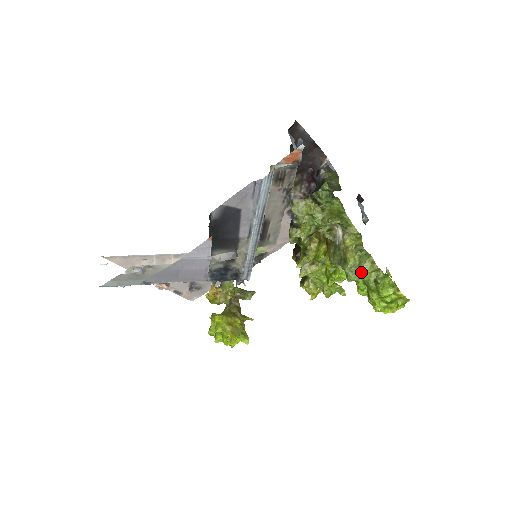
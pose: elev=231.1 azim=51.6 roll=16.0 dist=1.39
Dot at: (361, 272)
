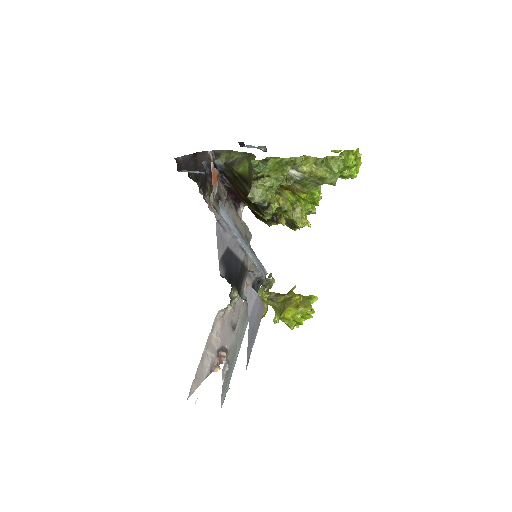
Dot at: (335, 171)
